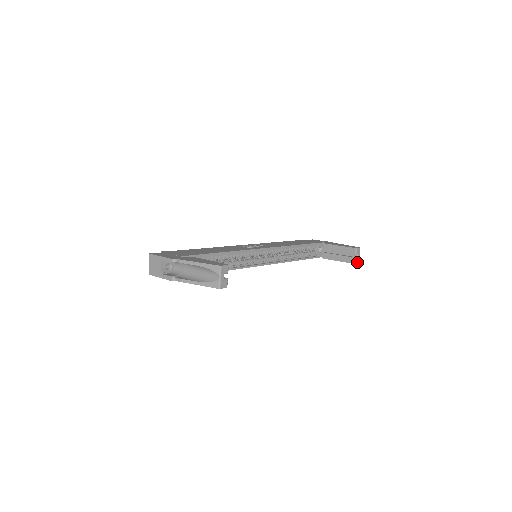
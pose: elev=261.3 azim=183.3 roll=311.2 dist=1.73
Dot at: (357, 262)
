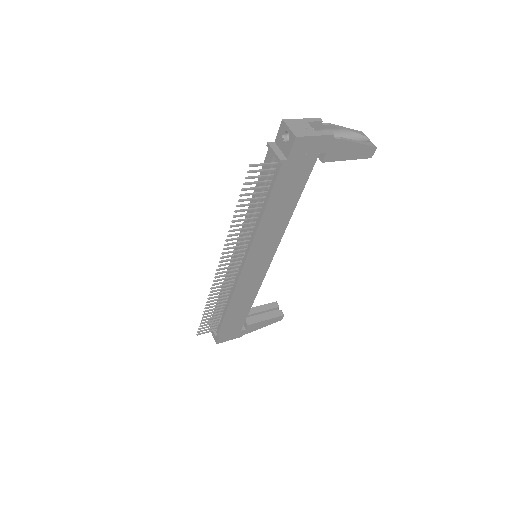
Dot at: (282, 316)
